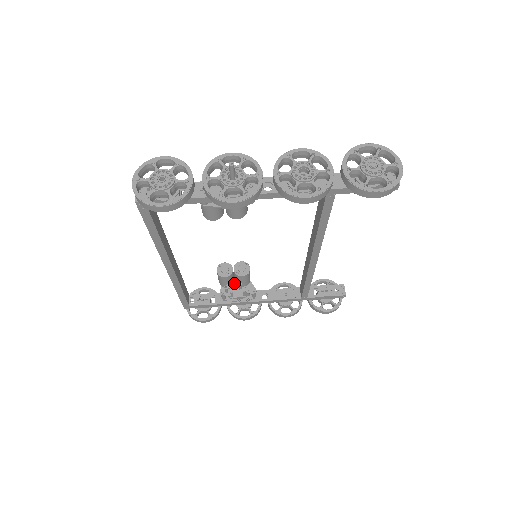
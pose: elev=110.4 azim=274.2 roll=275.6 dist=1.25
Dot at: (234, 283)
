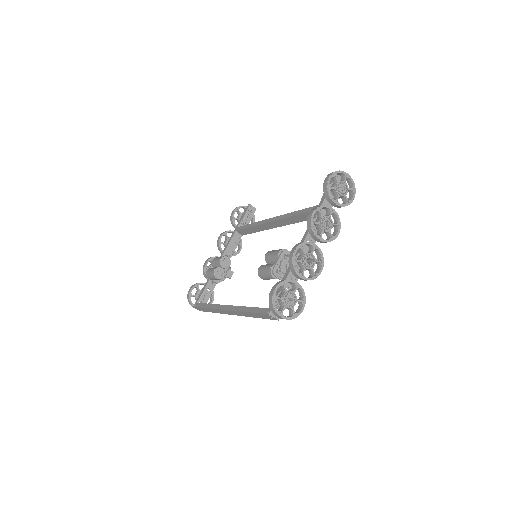
Dot at: occluded
